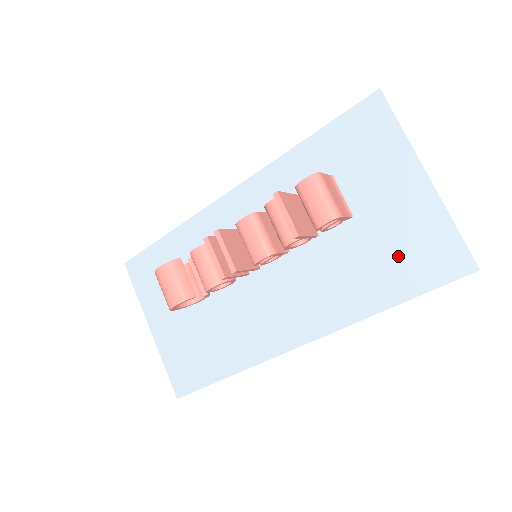
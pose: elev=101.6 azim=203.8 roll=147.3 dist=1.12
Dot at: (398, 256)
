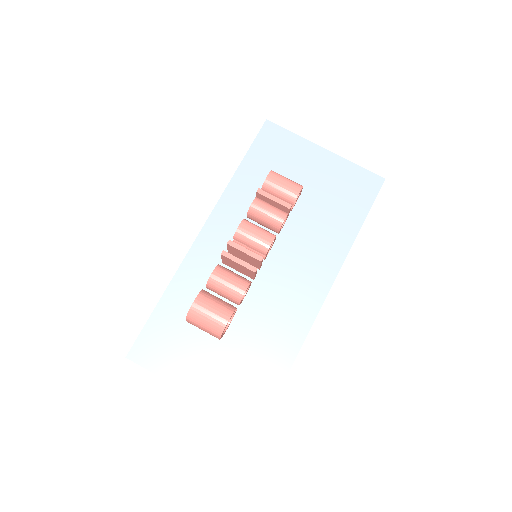
Dot at: (342, 199)
